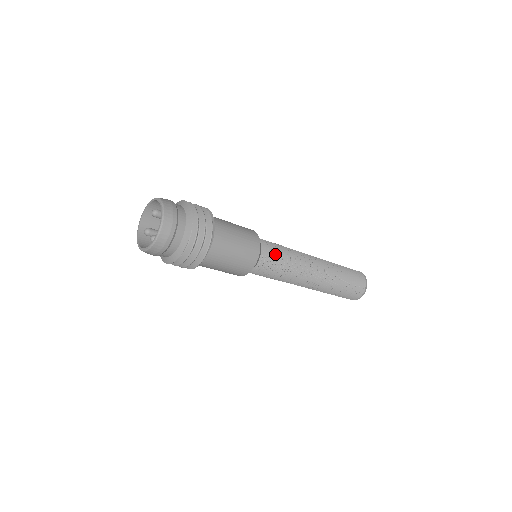
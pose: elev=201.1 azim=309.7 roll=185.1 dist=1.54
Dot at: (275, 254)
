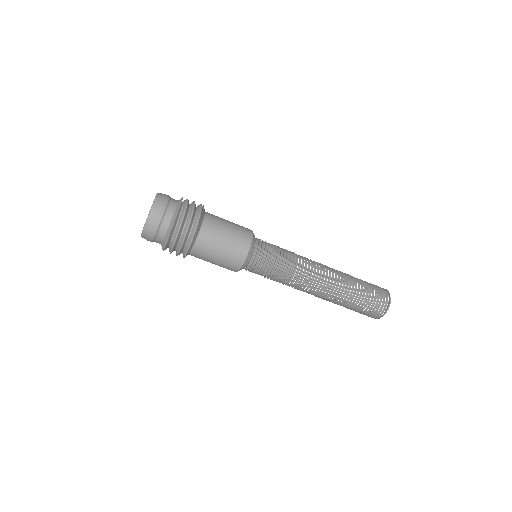
Dot at: (272, 249)
